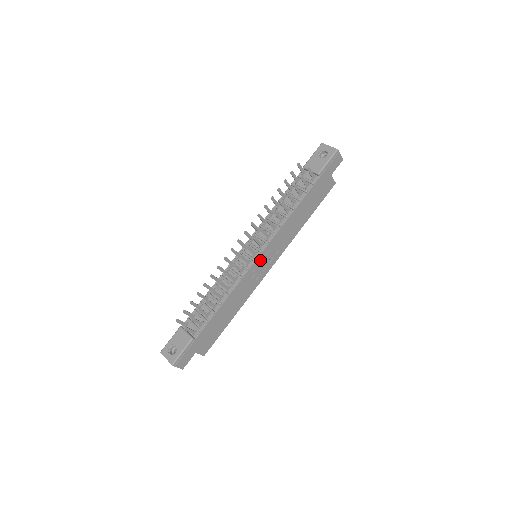
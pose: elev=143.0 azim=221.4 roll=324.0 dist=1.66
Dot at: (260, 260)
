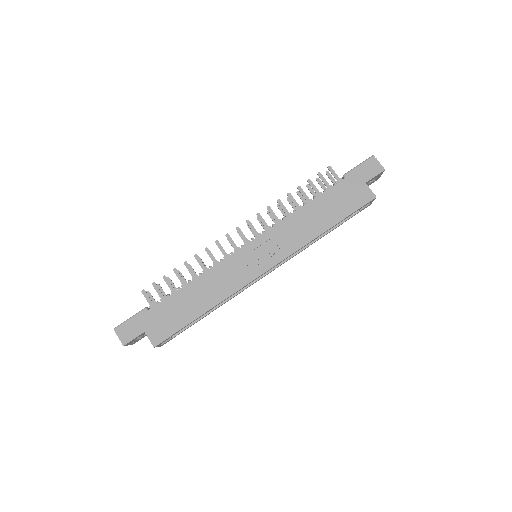
Dot at: (250, 249)
